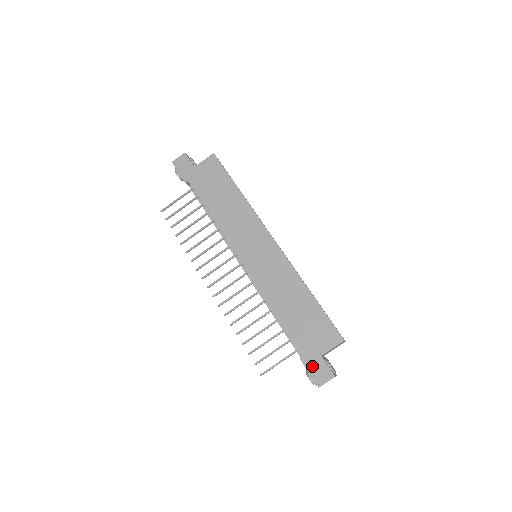
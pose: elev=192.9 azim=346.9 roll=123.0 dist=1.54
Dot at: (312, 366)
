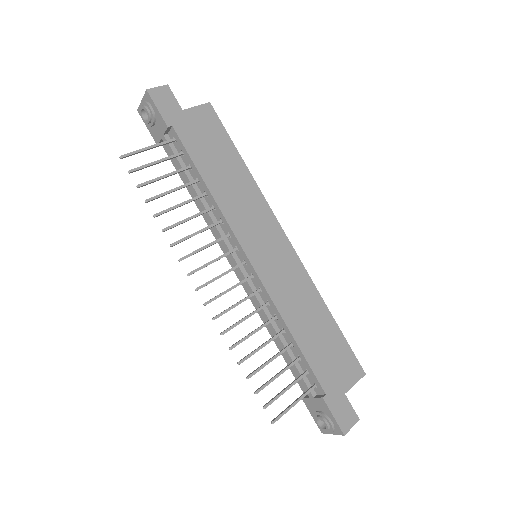
Dot at: (336, 407)
